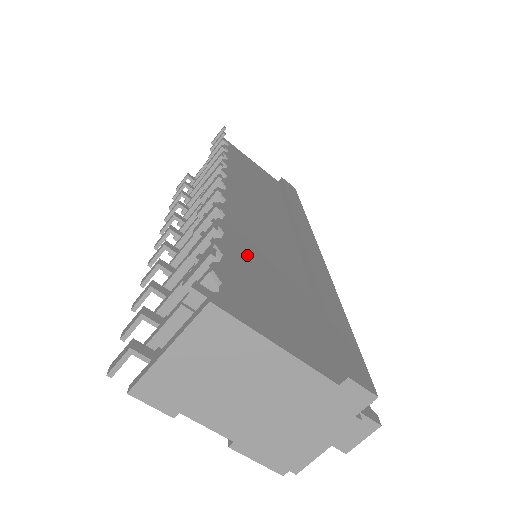
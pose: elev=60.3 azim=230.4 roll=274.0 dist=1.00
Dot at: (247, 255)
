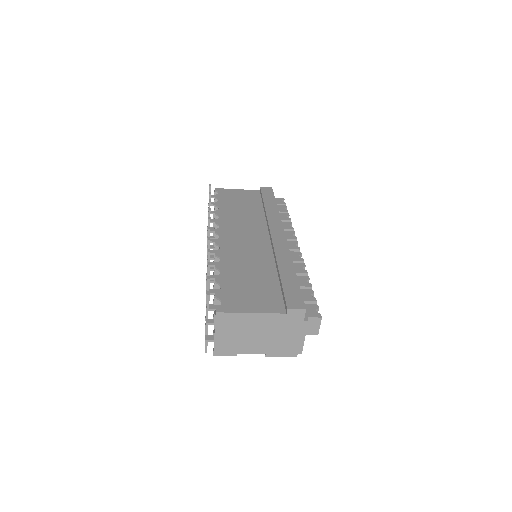
Dot at: (234, 274)
